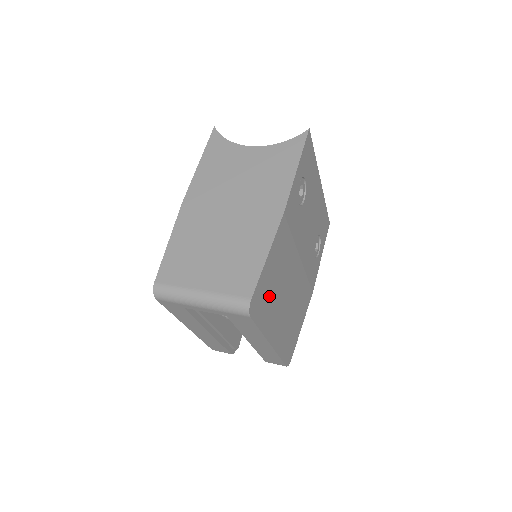
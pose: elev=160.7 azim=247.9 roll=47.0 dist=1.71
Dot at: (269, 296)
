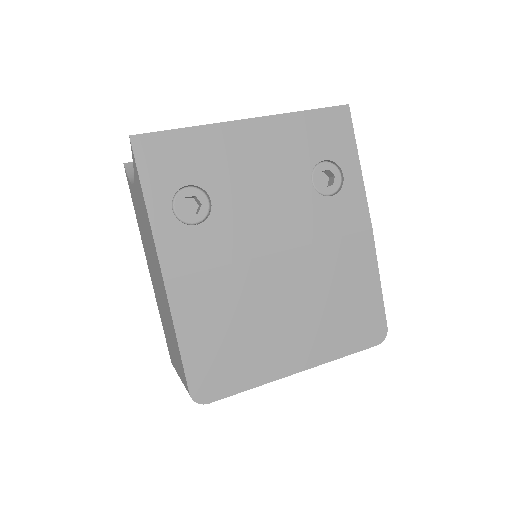
Dot at: (232, 354)
